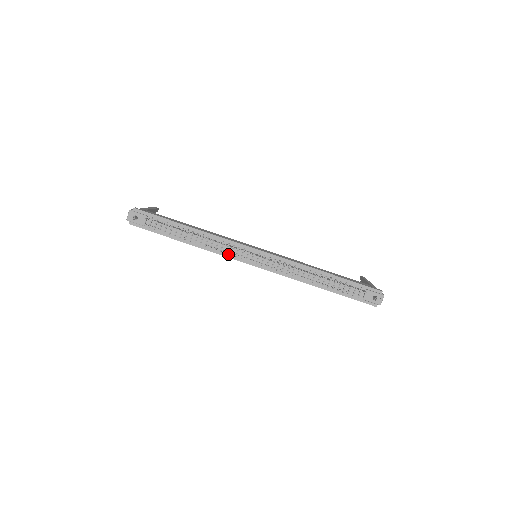
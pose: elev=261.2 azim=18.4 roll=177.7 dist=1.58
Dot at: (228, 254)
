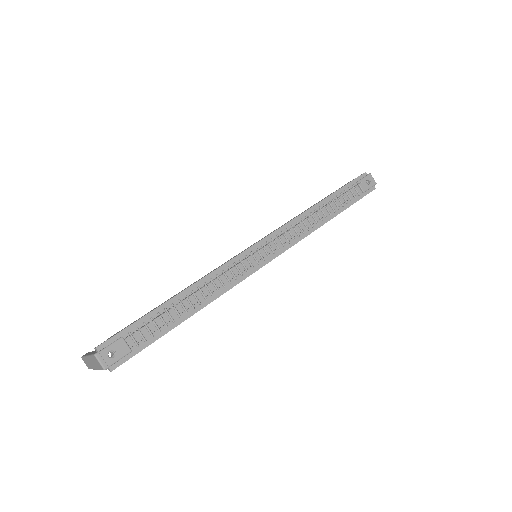
Dot at: (239, 278)
